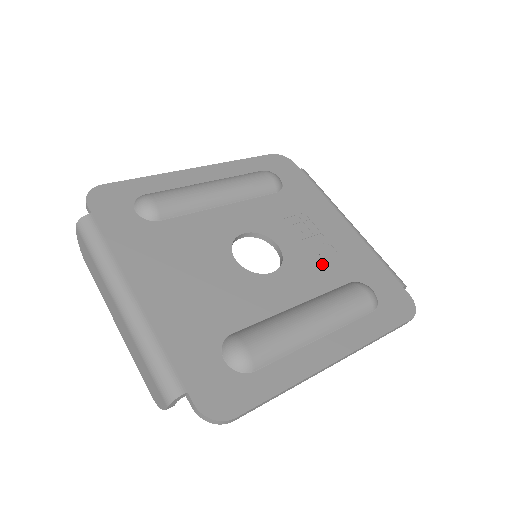
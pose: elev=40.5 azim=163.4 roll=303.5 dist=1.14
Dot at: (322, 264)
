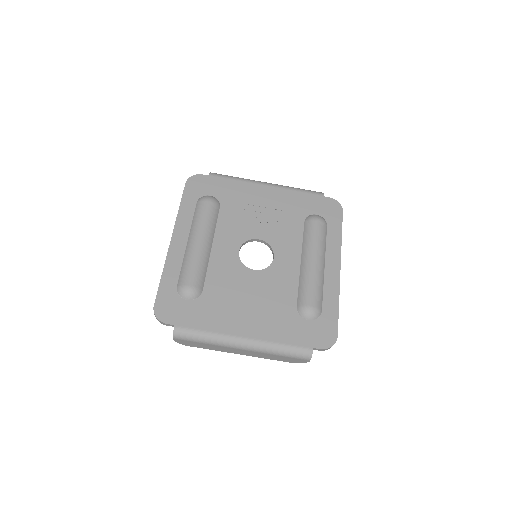
Dot at: (285, 226)
